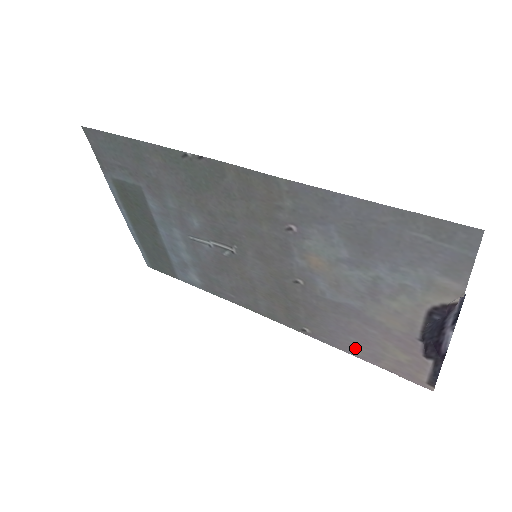
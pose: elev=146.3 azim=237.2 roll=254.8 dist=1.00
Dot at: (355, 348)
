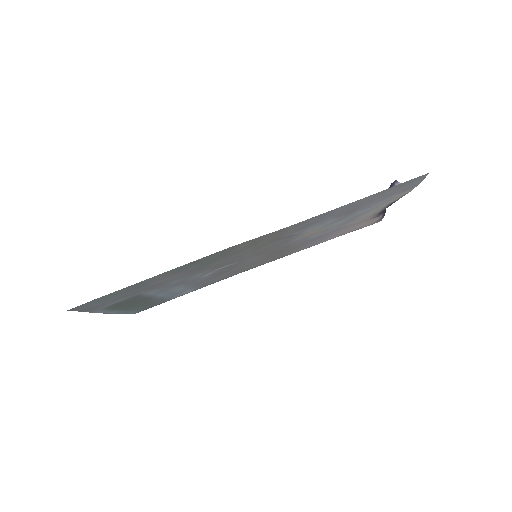
Dot at: occluded
